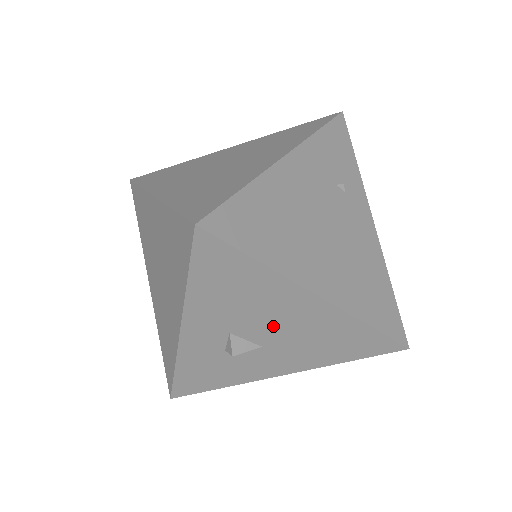
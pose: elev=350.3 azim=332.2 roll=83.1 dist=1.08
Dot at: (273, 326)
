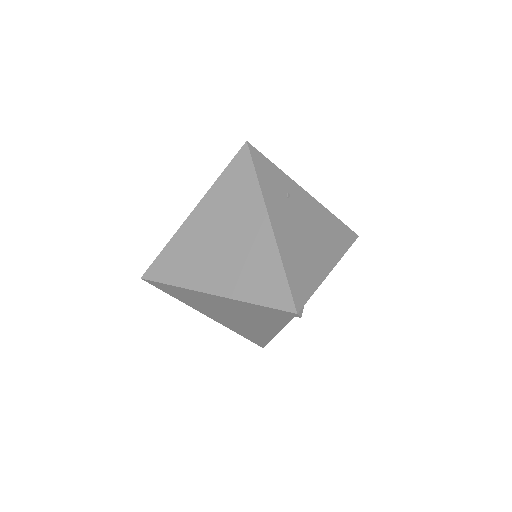
Dot at: occluded
